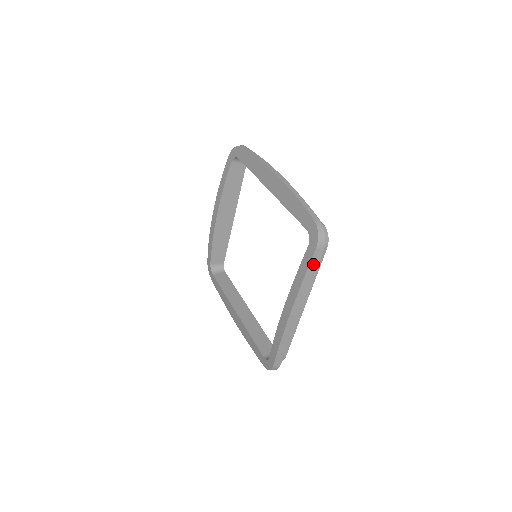
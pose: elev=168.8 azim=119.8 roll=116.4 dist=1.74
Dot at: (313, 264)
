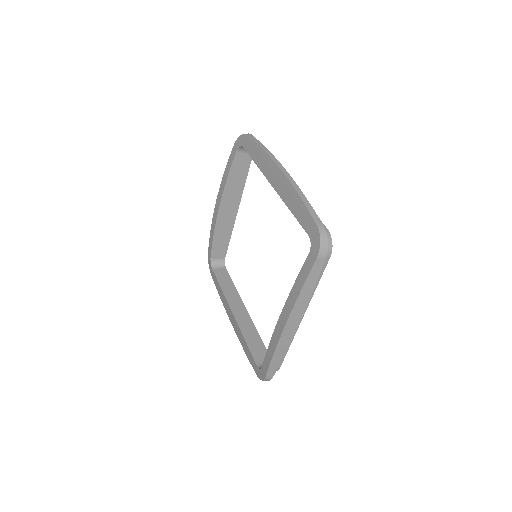
Dot at: (313, 274)
